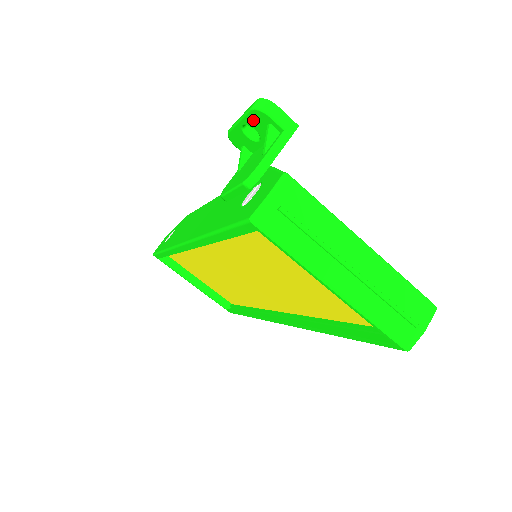
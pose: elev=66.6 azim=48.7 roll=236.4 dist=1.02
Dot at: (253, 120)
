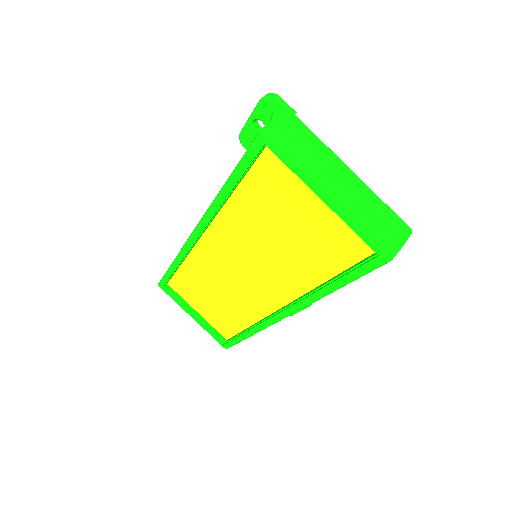
Dot at: (261, 111)
